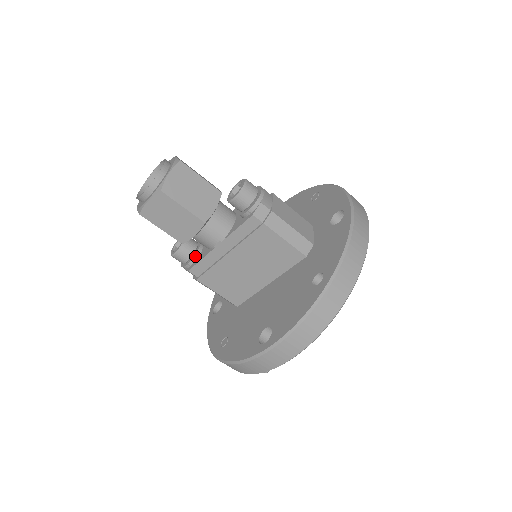
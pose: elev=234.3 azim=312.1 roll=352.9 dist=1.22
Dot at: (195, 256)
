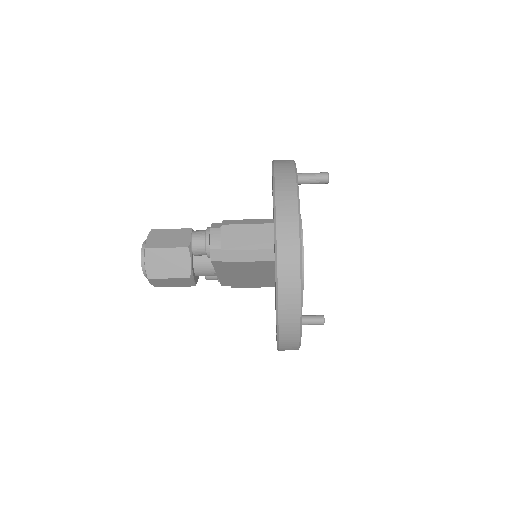
Dot at: occluded
